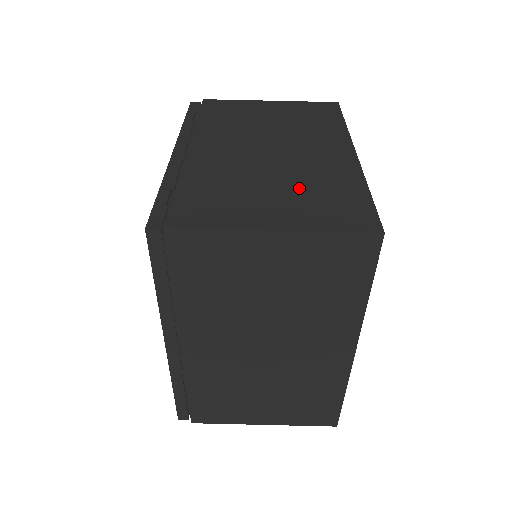
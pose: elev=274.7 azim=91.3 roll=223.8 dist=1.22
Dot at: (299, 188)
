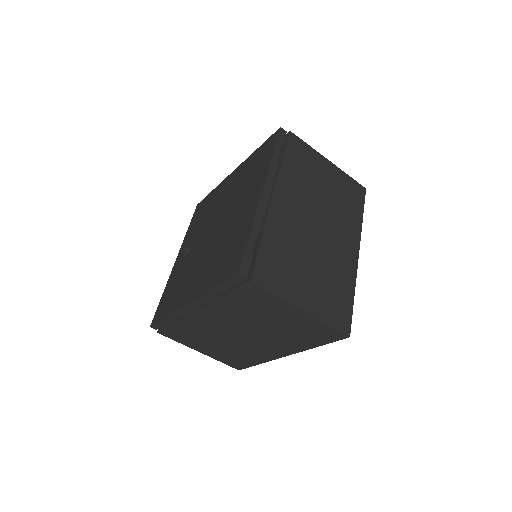
Dot at: (323, 277)
